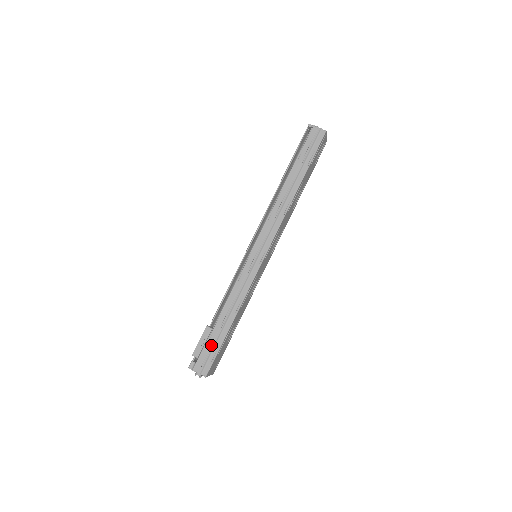
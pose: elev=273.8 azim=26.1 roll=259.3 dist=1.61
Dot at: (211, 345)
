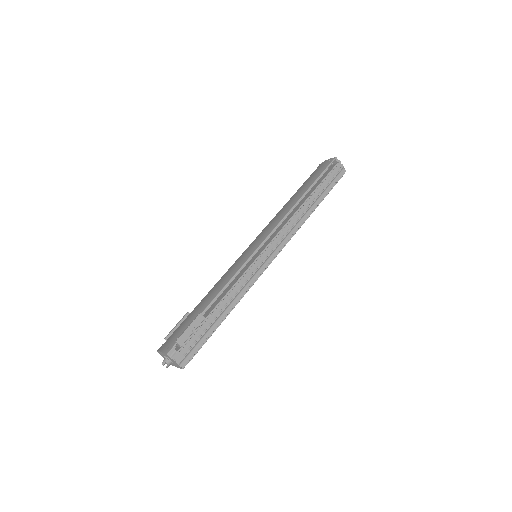
Dot at: (199, 335)
